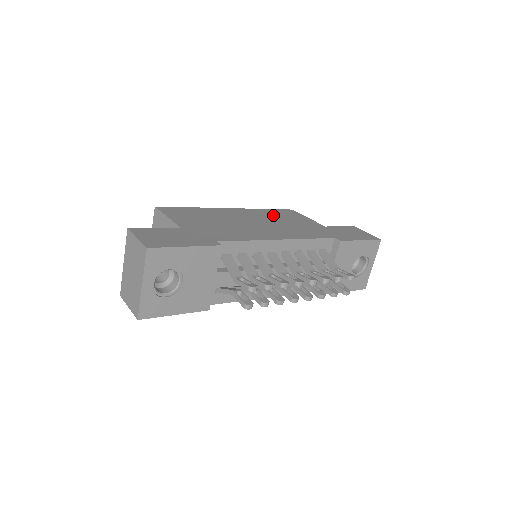
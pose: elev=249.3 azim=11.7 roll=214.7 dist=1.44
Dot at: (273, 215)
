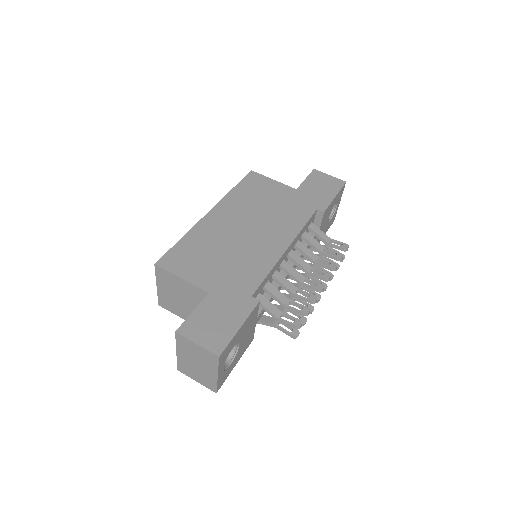
Dot at: (248, 199)
